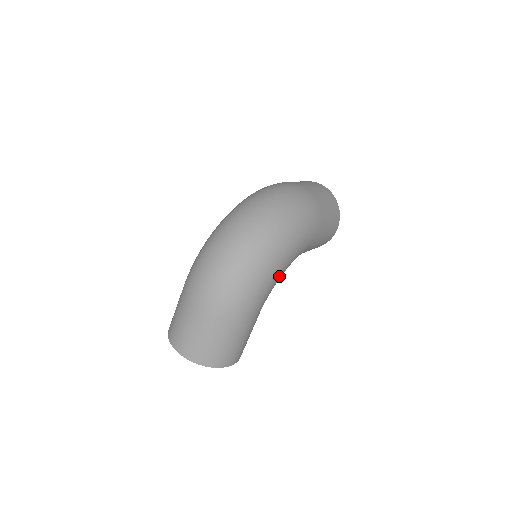
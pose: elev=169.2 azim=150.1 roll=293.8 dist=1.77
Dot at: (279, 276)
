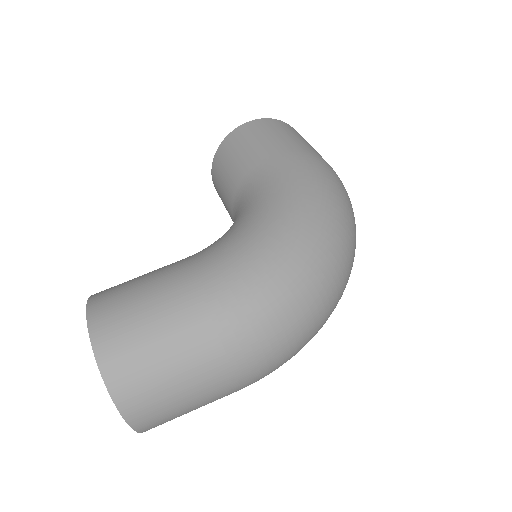
Dot at: occluded
